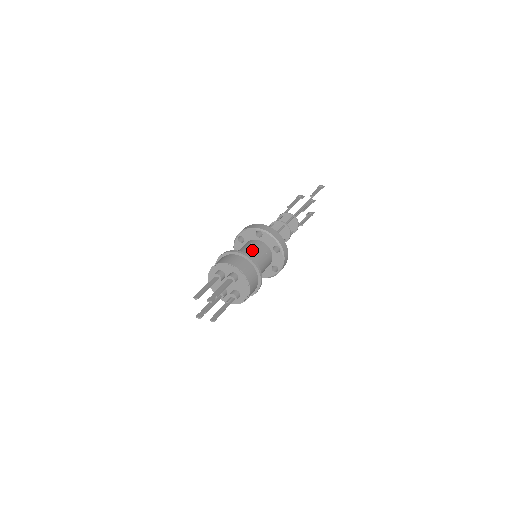
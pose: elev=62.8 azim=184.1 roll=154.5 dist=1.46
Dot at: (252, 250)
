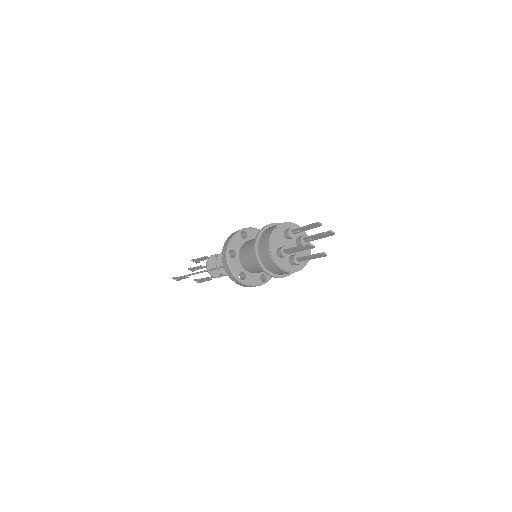
Dot at: occluded
